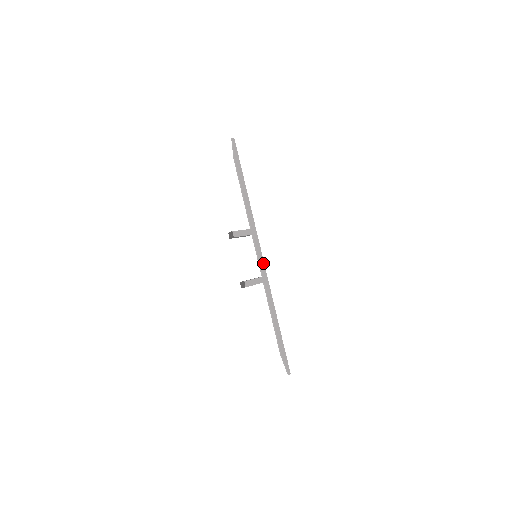
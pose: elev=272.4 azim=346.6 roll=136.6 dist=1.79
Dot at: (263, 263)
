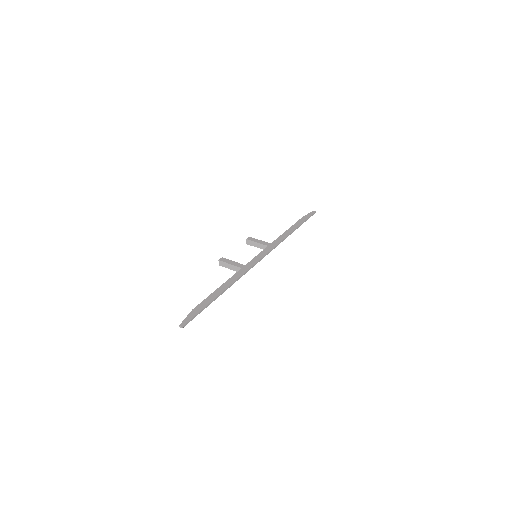
Dot at: (257, 261)
